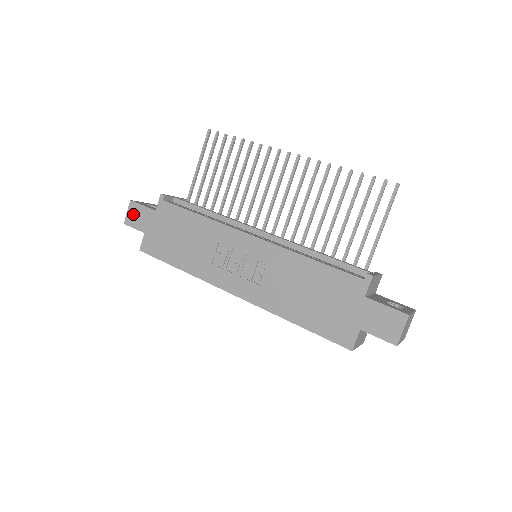
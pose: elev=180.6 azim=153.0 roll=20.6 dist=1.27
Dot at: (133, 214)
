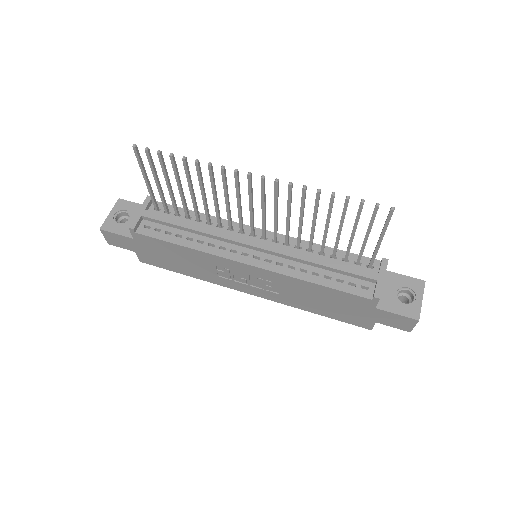
Dot at: (112, 239)
